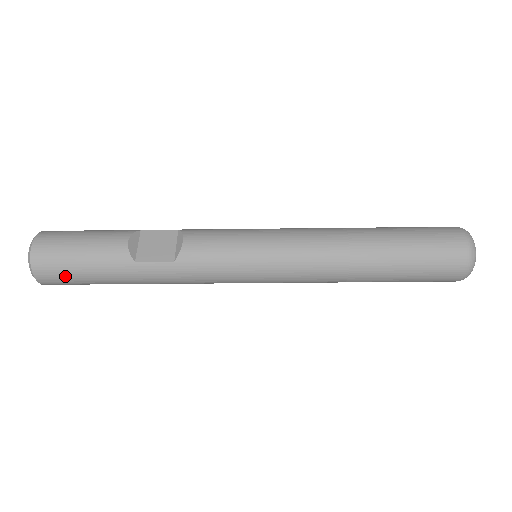
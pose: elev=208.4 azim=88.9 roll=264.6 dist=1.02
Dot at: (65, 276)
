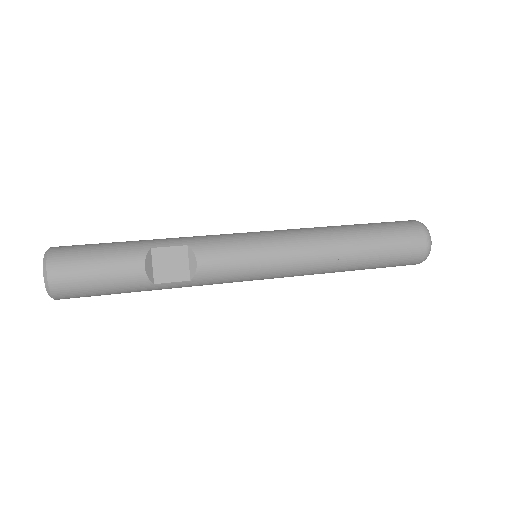
Dot at: (86, 296)
